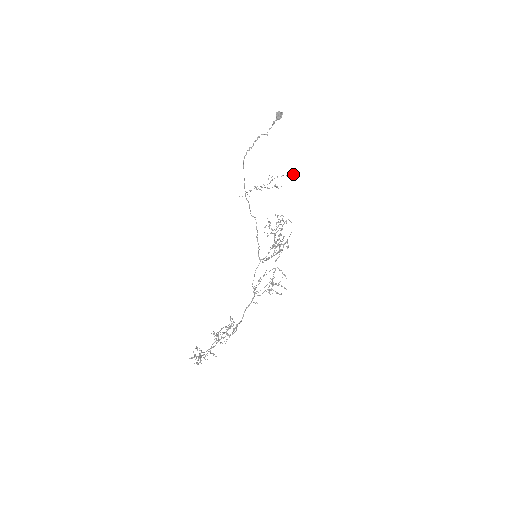
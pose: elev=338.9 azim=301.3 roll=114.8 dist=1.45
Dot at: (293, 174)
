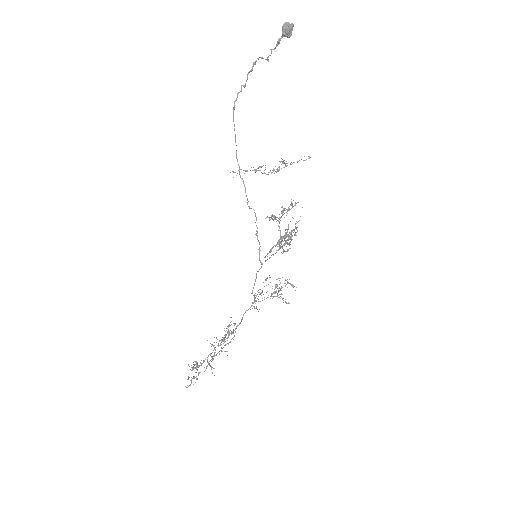
Dot at: (309, 157)
